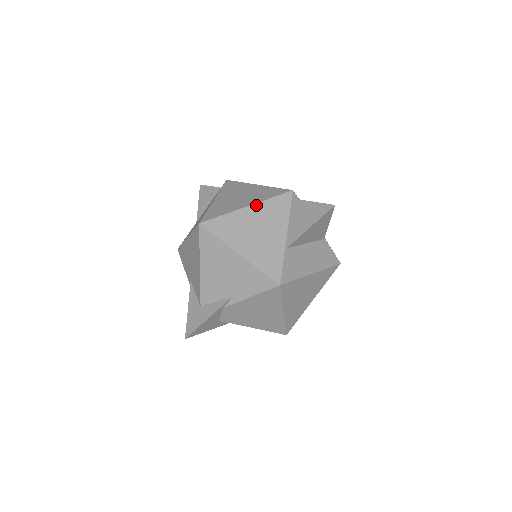
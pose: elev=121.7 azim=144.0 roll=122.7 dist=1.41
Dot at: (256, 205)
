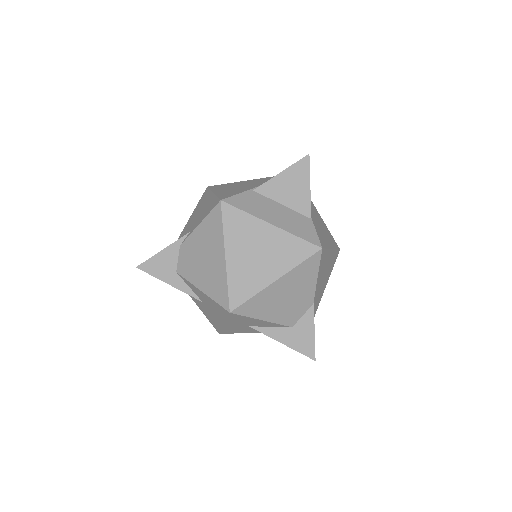
Dot at: (257, 179)
